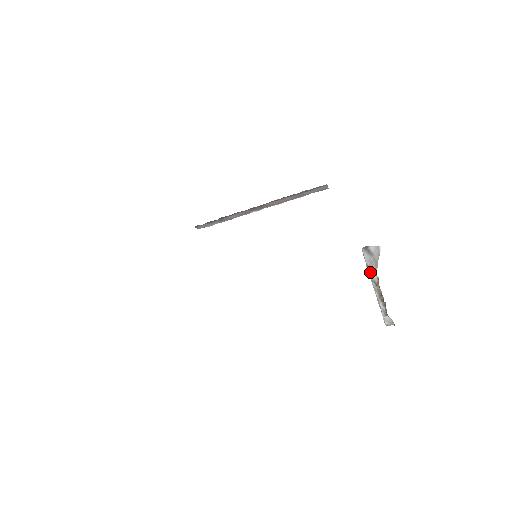
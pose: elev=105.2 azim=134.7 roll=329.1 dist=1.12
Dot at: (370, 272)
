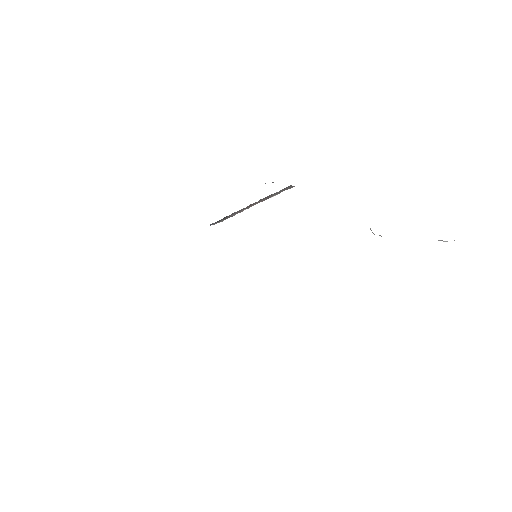
Dot at: occluded
